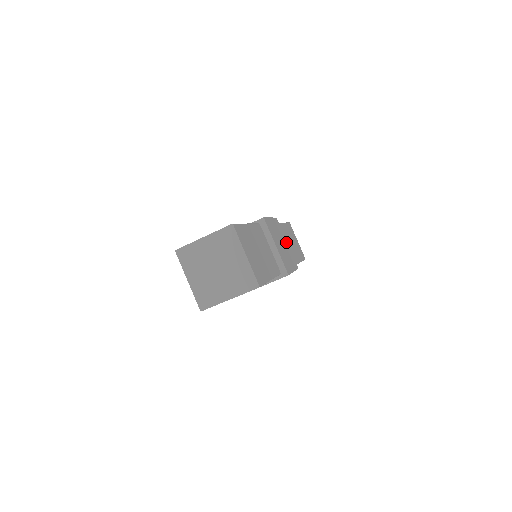
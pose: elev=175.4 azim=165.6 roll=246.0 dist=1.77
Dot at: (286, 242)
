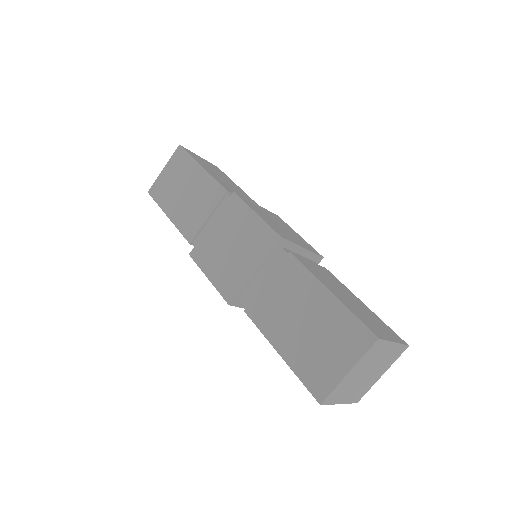
Dot at: (259, 207)
